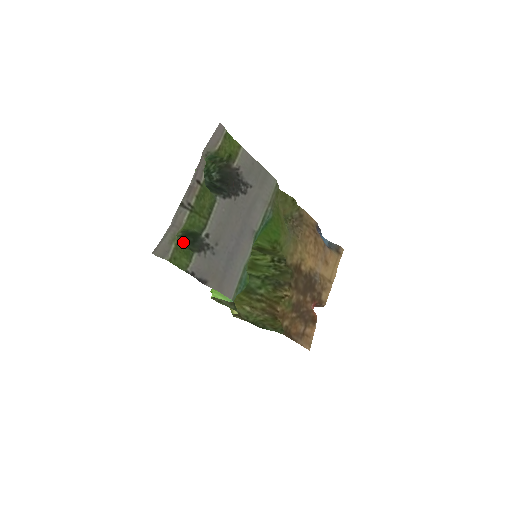
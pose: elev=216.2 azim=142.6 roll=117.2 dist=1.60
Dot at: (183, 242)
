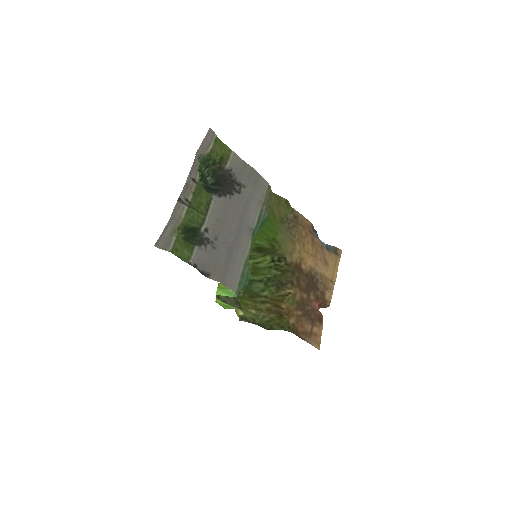
Dot at: (184, 238)
